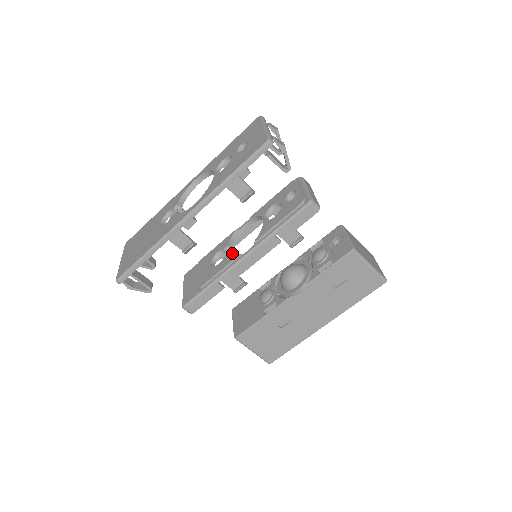
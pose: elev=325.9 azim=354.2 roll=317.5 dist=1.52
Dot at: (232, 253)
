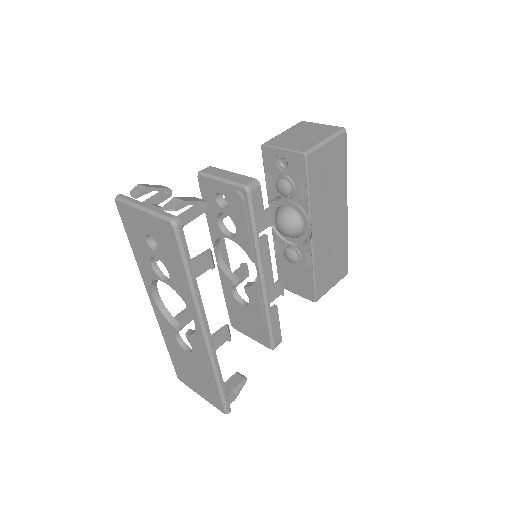
Dot at: (236, 275)
